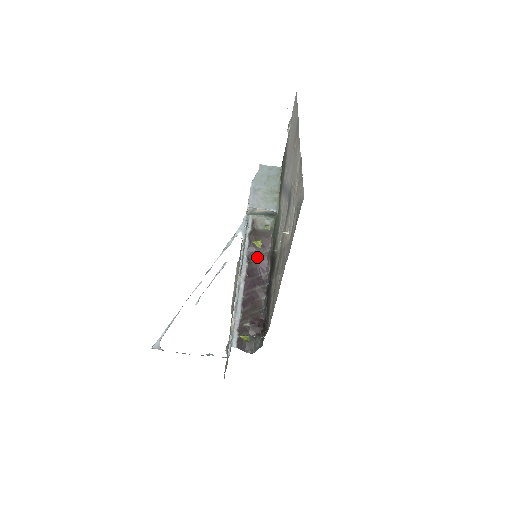
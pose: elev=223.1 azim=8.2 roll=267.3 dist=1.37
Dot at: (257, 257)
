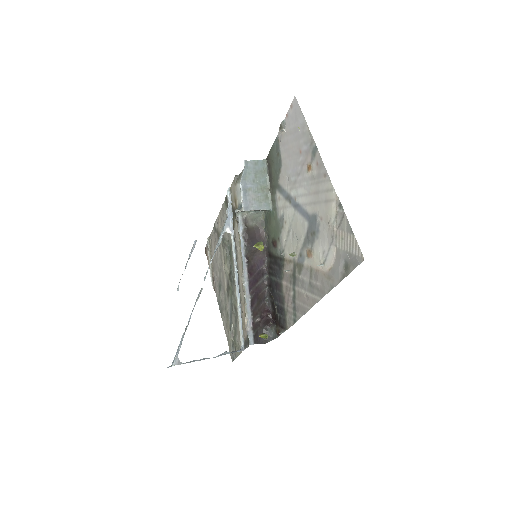
Dot at: (254, 253)
